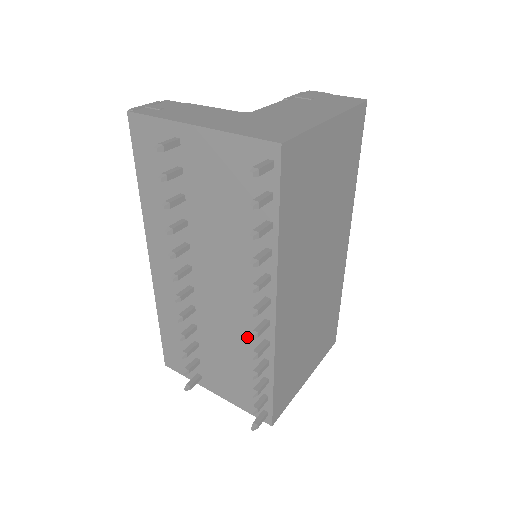
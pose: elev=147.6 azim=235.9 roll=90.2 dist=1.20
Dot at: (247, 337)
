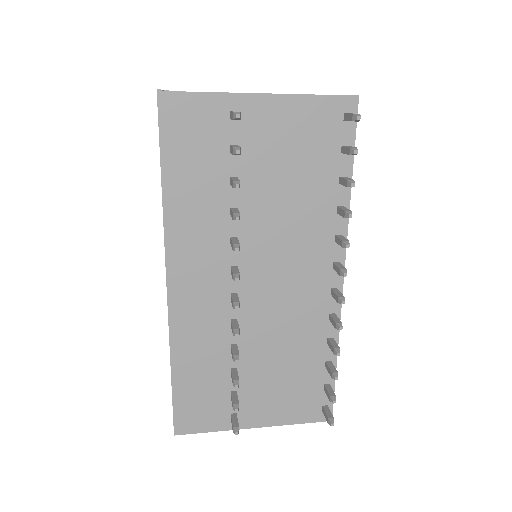
Dot at: (307, 323)
